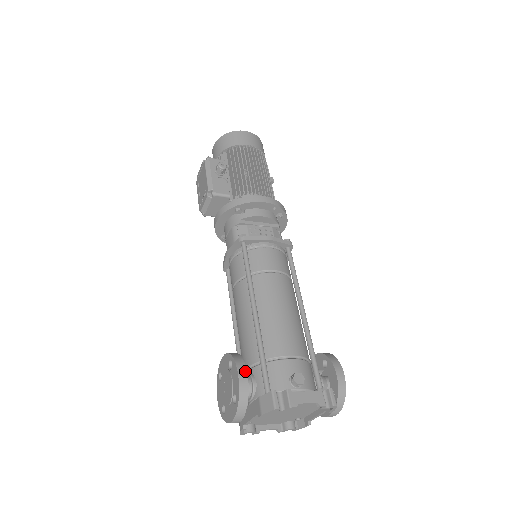
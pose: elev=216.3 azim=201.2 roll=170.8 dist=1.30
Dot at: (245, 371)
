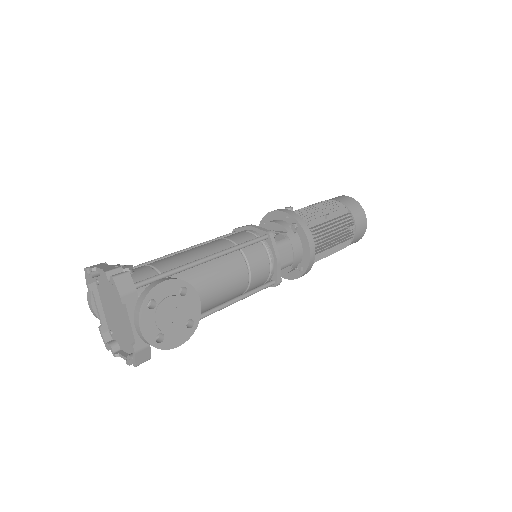
Dot at: (116, 266)
